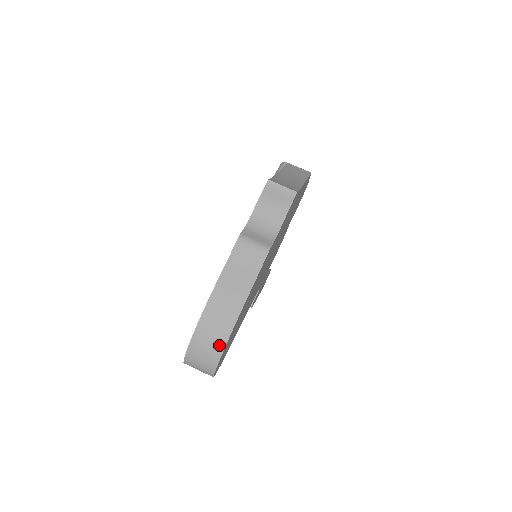
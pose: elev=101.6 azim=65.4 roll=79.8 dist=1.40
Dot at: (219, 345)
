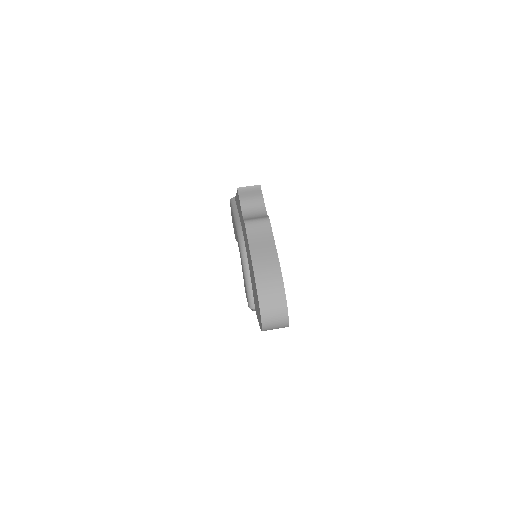
Dot at: (280, 290)
